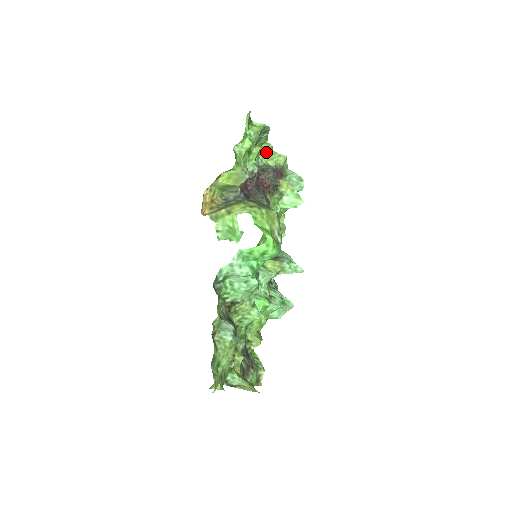
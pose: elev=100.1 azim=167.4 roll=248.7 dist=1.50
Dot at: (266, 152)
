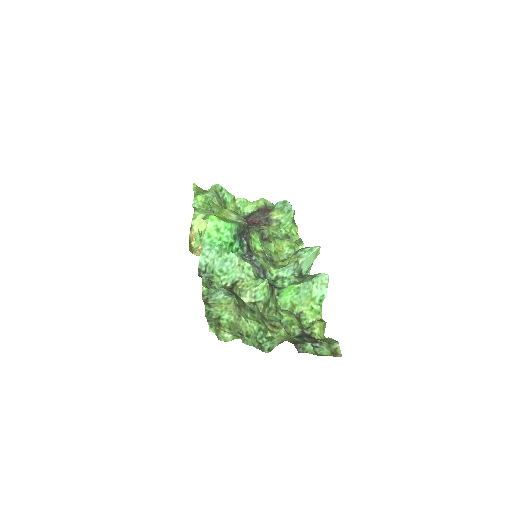
Dot at: (246, 206)
